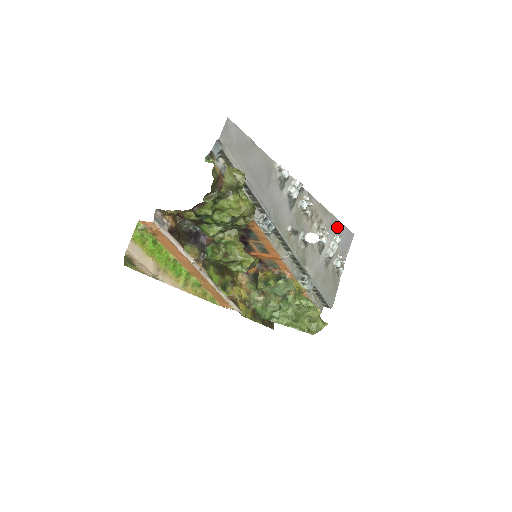
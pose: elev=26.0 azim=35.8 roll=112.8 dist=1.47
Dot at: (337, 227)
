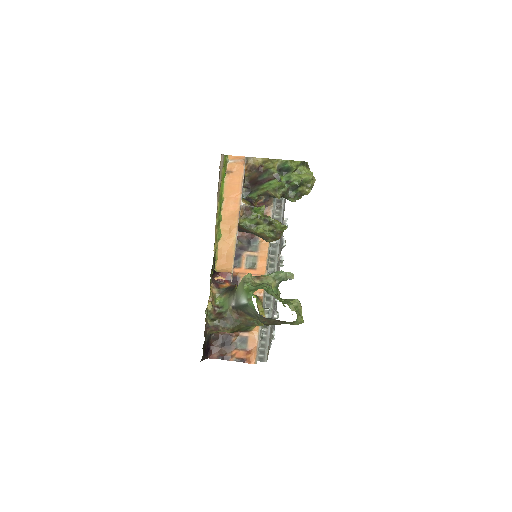
Dot at: occluded
